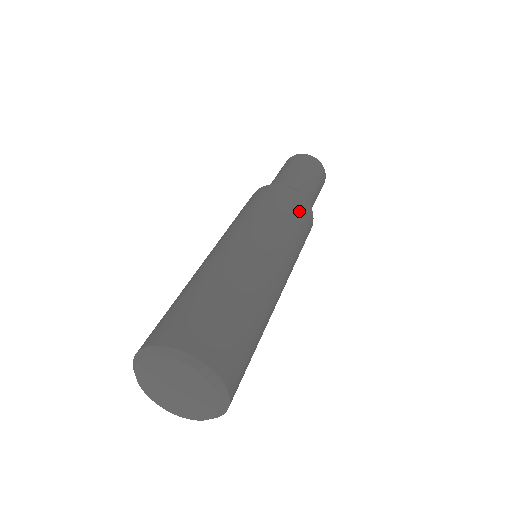
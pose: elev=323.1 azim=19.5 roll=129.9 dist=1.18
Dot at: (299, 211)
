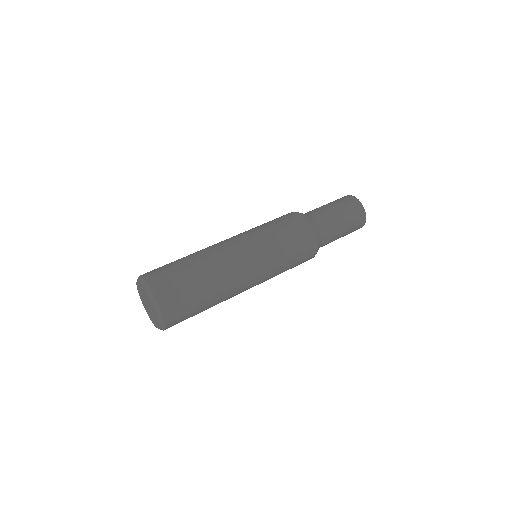
Dot at: (296, 233)
